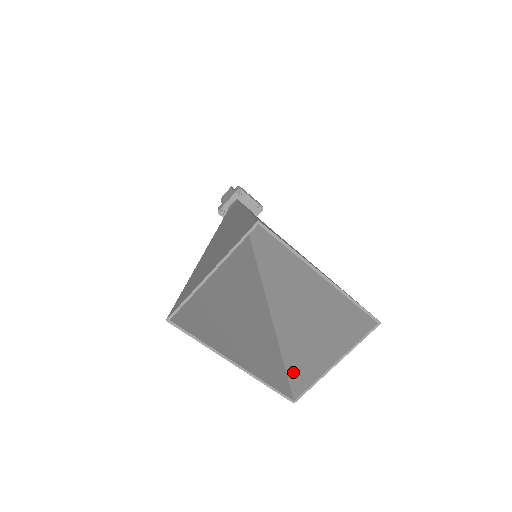
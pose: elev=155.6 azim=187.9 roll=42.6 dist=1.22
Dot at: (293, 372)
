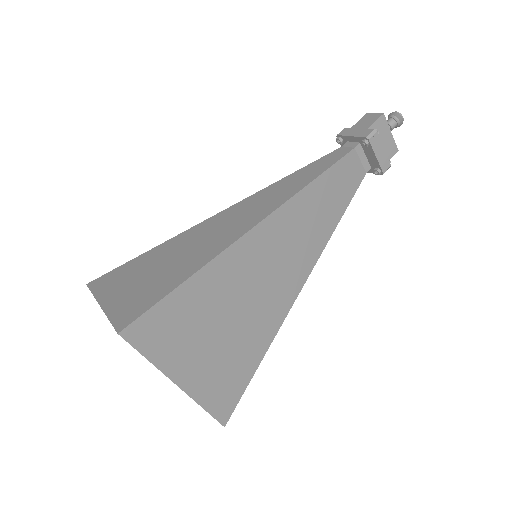
Dot at: occluded
